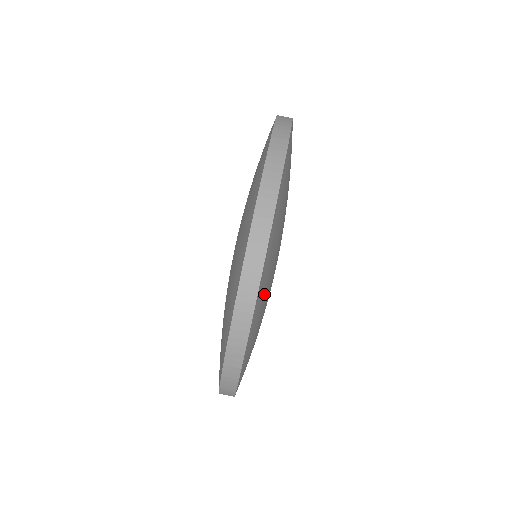
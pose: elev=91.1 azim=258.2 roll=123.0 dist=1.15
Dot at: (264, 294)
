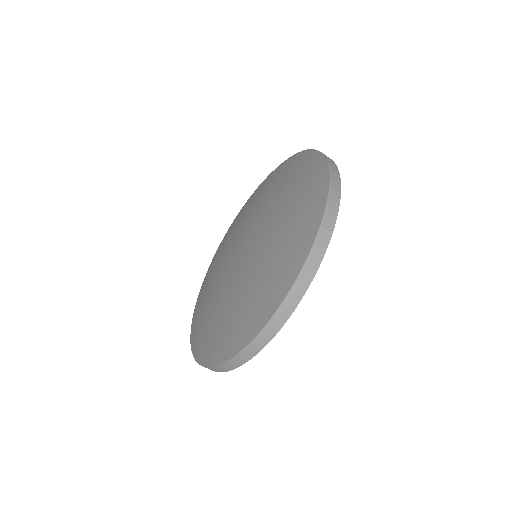
Dot at: occluded
